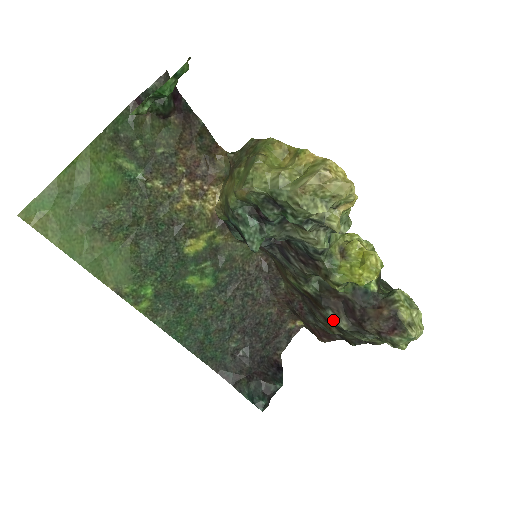
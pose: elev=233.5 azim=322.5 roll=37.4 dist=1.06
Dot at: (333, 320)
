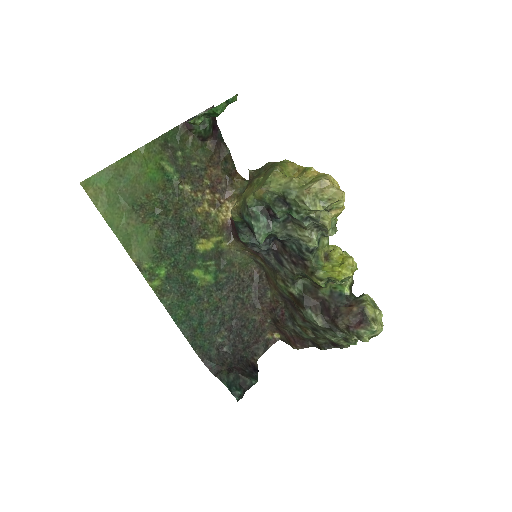
Dot at: (311, 318)
